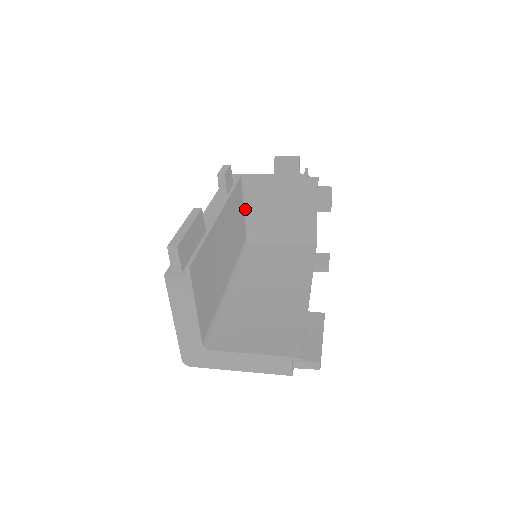
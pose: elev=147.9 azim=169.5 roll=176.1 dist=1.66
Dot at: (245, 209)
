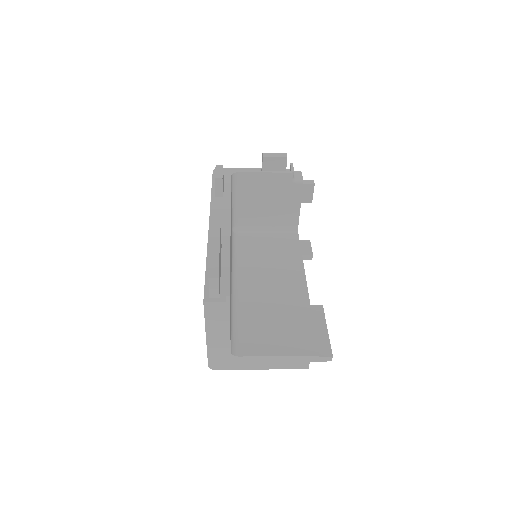
Dot at: (232, 203)
